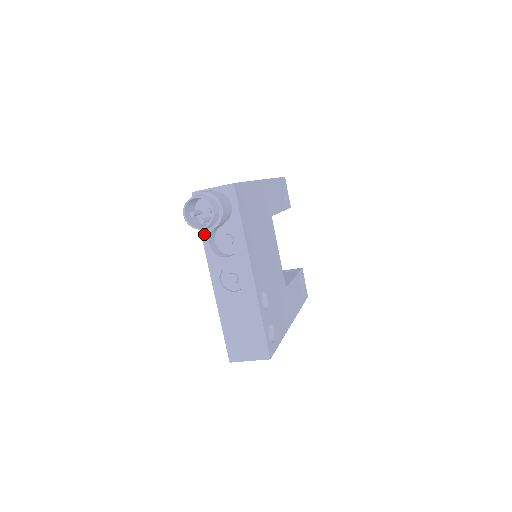
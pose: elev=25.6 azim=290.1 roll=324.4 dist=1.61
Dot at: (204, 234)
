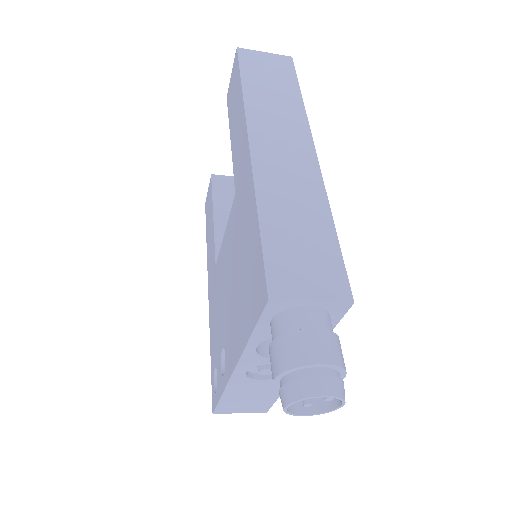
Dot at: (255, 339)
